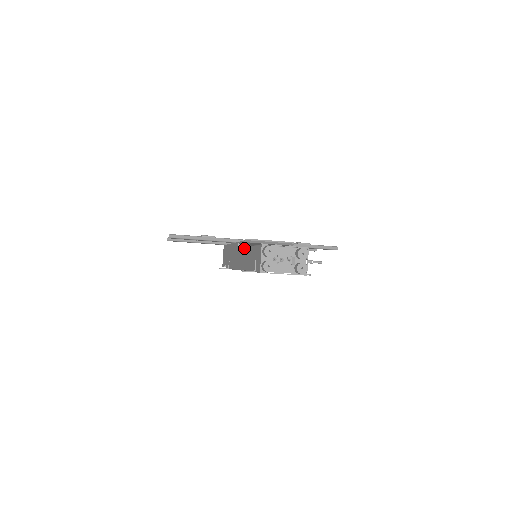
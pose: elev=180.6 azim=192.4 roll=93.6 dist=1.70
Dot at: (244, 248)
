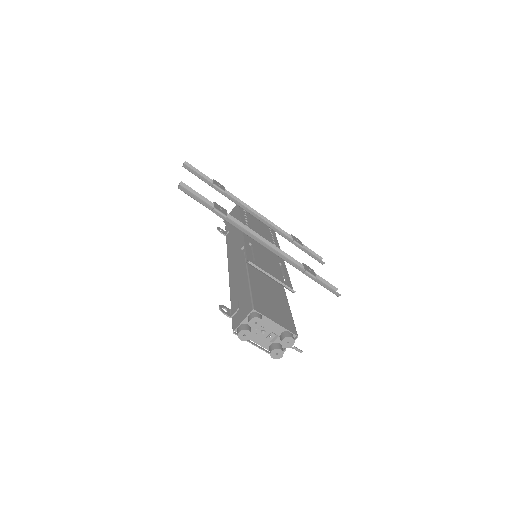
Dot at: (244, 260)
